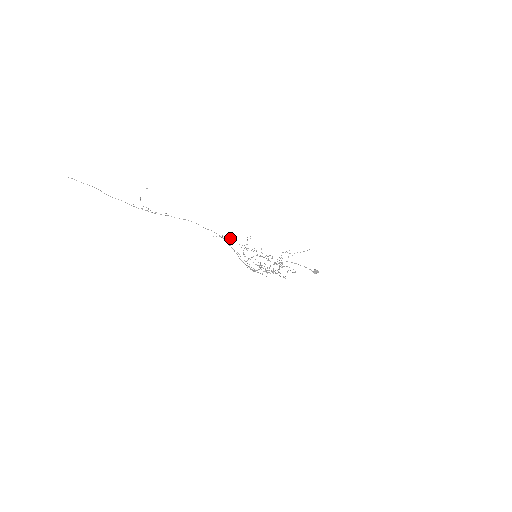
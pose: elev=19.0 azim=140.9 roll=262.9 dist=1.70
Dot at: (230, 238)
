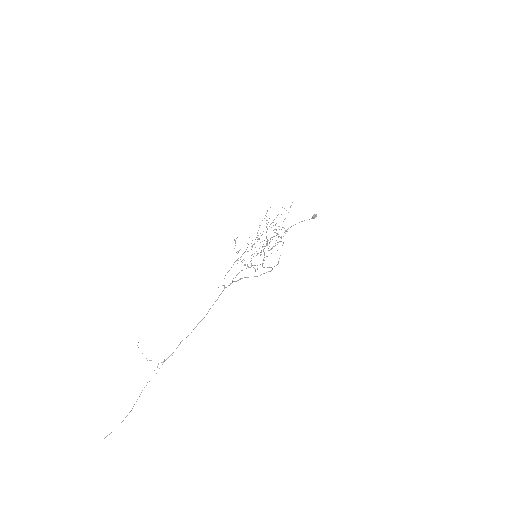
Dot at: occluded
